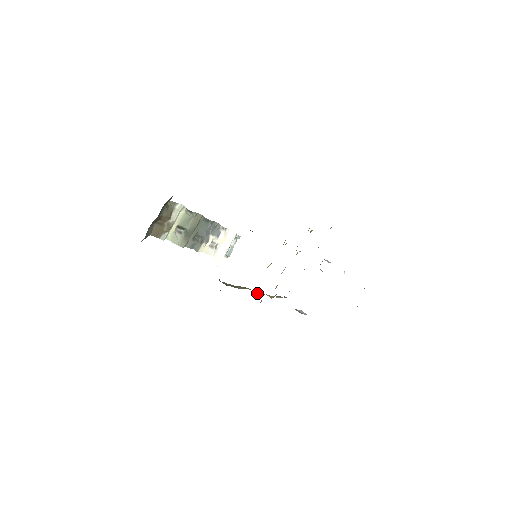
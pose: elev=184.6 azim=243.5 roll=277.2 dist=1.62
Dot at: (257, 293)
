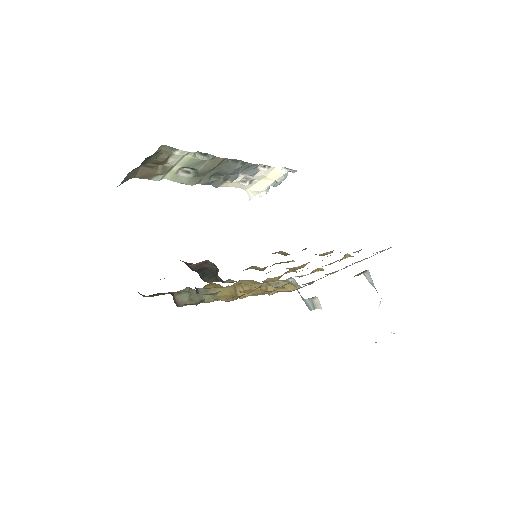
Dot at: occluded
